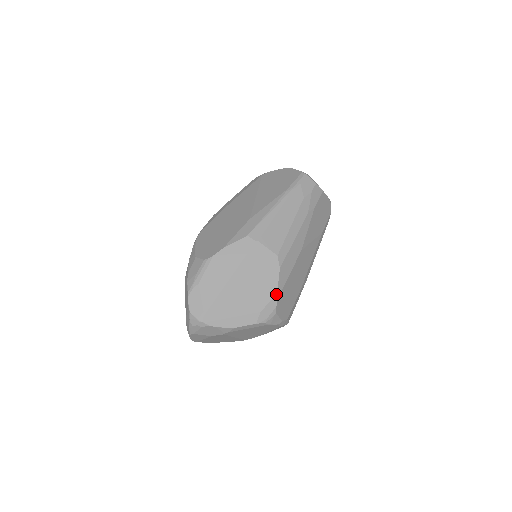
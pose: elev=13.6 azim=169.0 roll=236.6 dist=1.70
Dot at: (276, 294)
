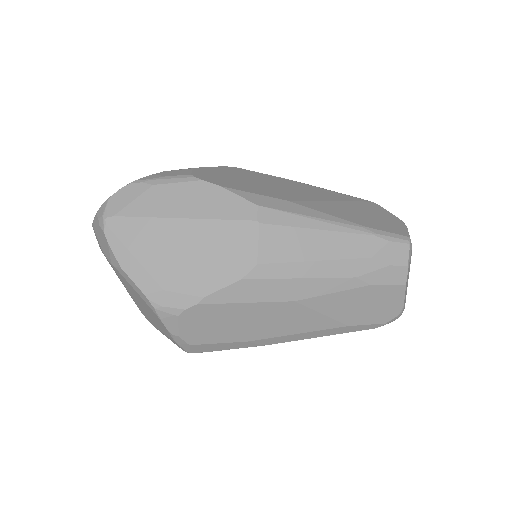
Dot at: (202, 297)
